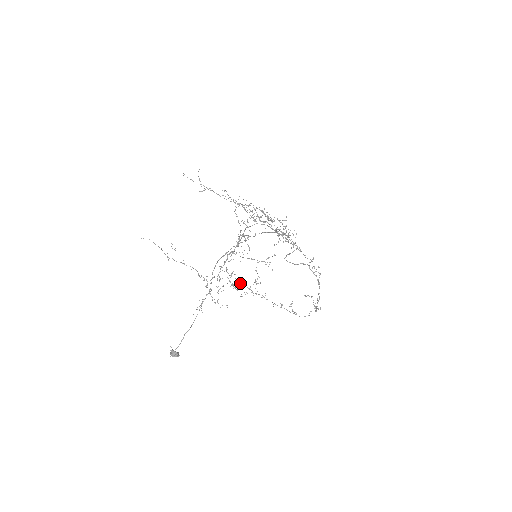
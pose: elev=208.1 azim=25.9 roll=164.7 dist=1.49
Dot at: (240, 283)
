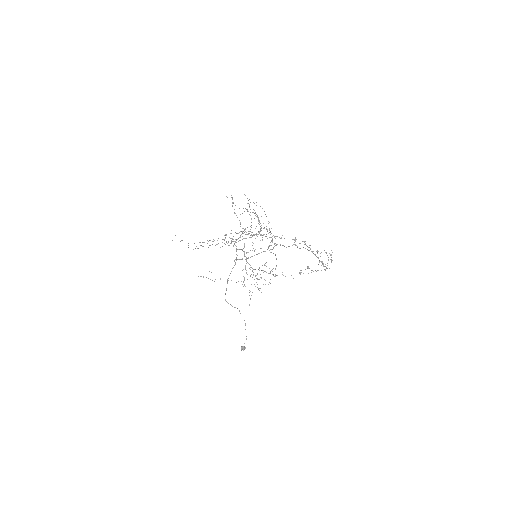
Dot at: occluded
